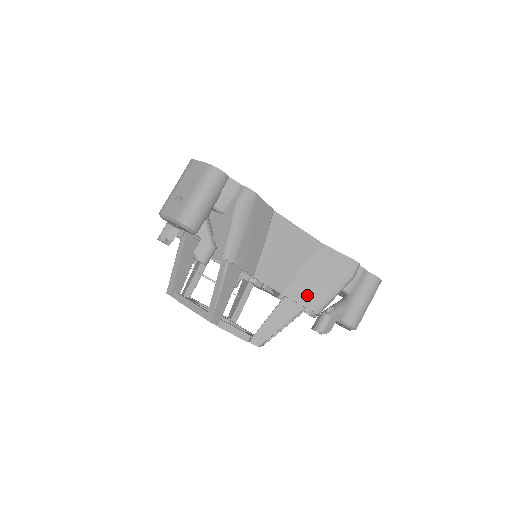
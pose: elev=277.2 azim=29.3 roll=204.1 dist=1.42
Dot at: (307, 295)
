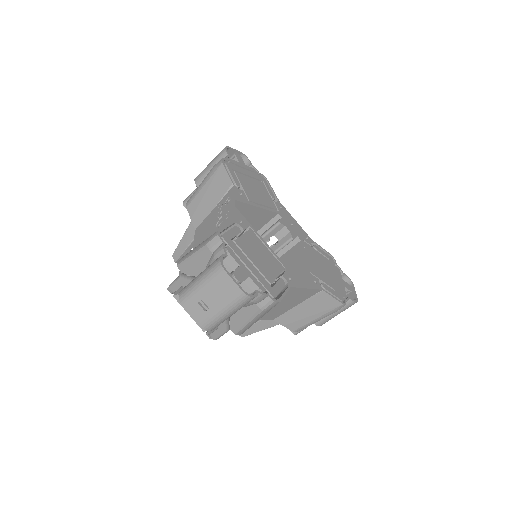
Dot at: (294, 323)
